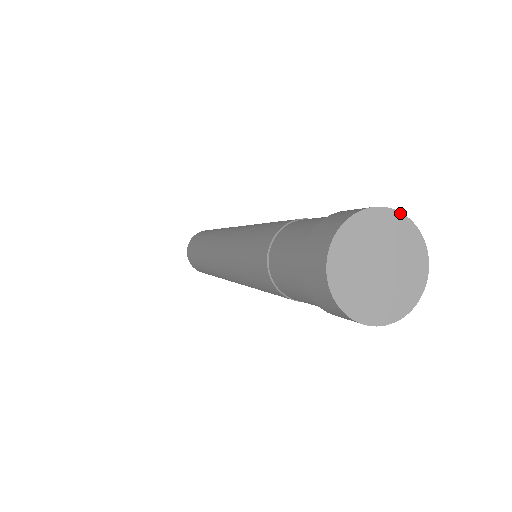
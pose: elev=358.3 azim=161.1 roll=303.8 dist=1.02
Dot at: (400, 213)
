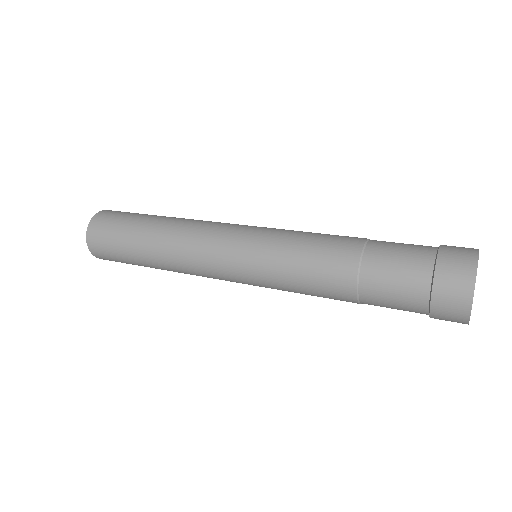
Dot at: occluded
